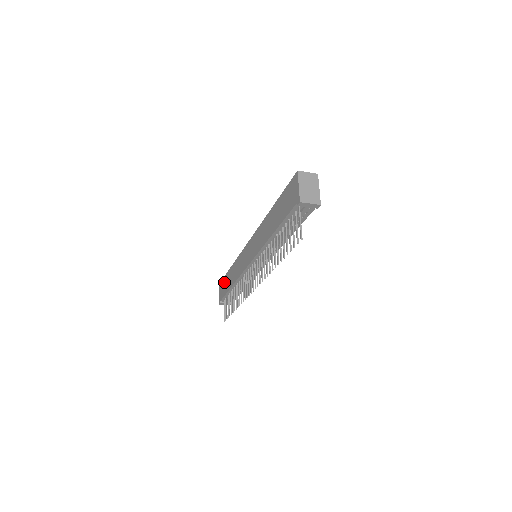
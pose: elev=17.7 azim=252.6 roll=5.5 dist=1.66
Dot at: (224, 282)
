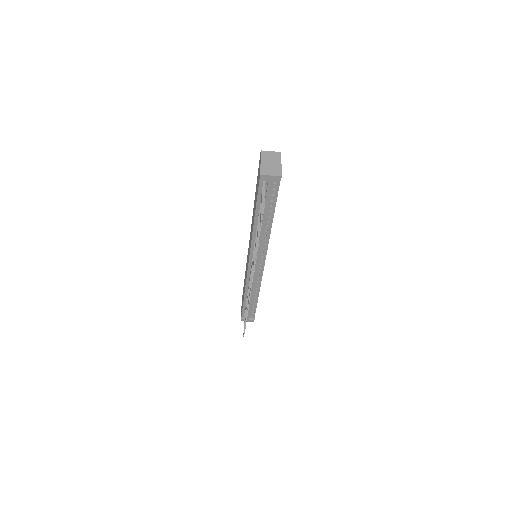
Dot at: occluded
